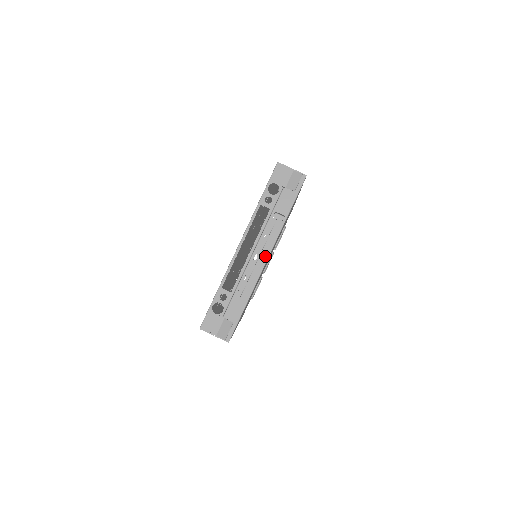
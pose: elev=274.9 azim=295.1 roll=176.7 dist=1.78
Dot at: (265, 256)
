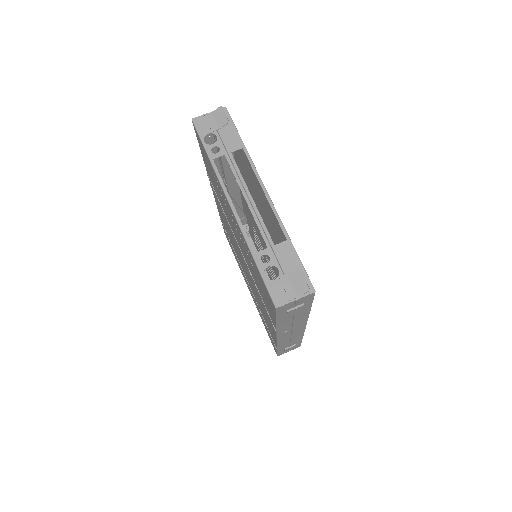
Dot at: occluded
